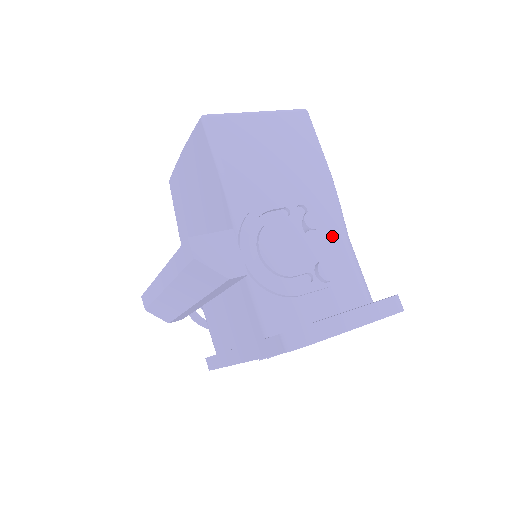
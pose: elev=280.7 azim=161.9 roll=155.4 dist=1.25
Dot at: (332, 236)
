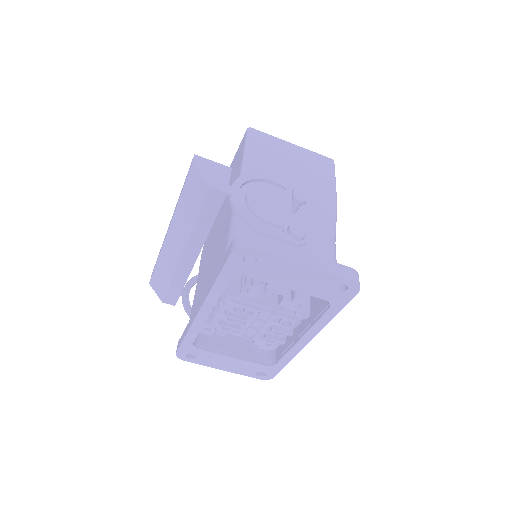
Dot at: (318, 227)
